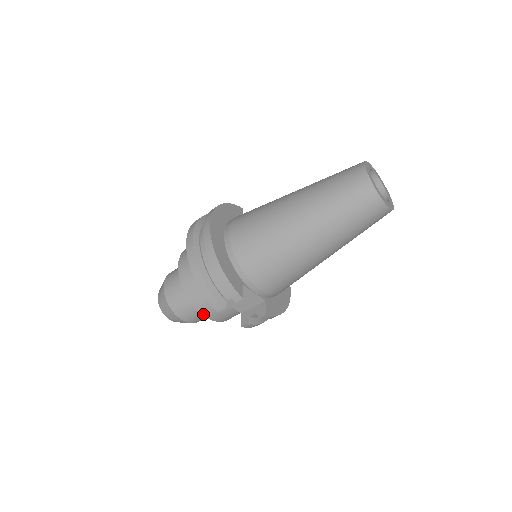
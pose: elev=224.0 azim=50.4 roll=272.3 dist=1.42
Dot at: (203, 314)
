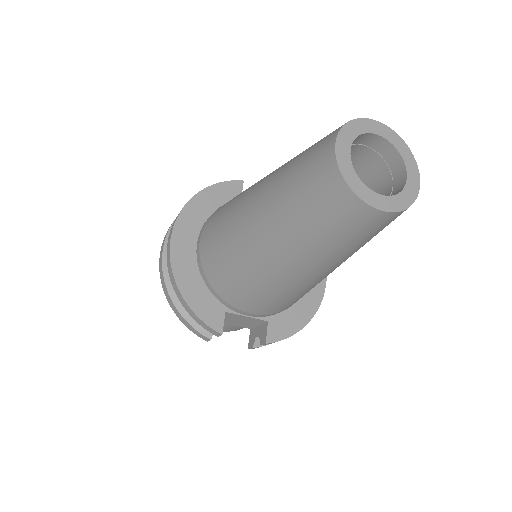
Dot at: occluded
